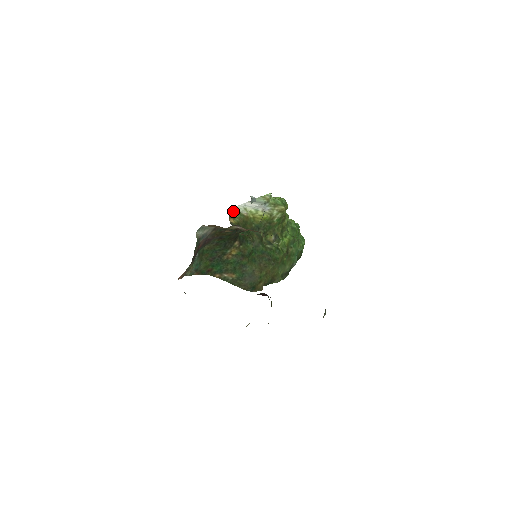
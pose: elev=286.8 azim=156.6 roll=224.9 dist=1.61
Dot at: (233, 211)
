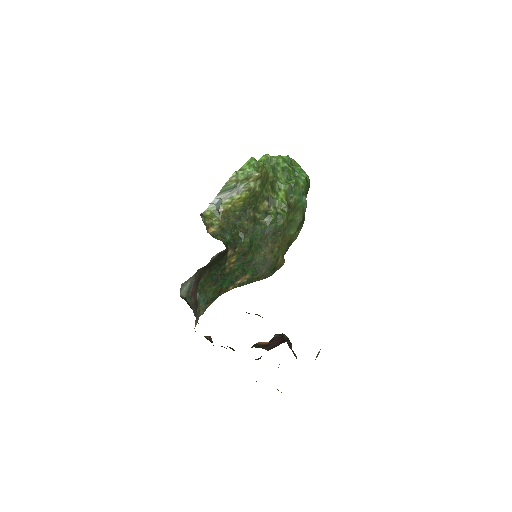
Dot at: (207, 217)
